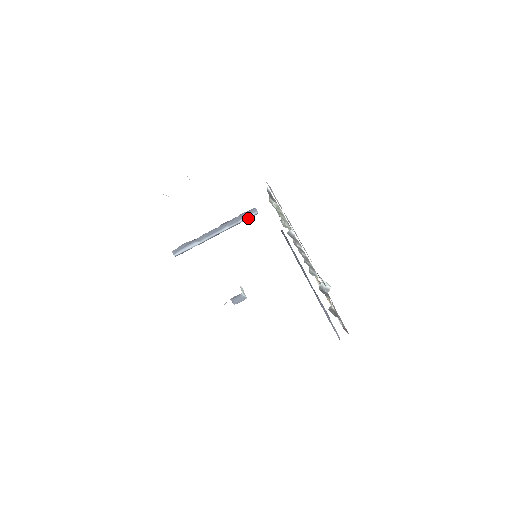
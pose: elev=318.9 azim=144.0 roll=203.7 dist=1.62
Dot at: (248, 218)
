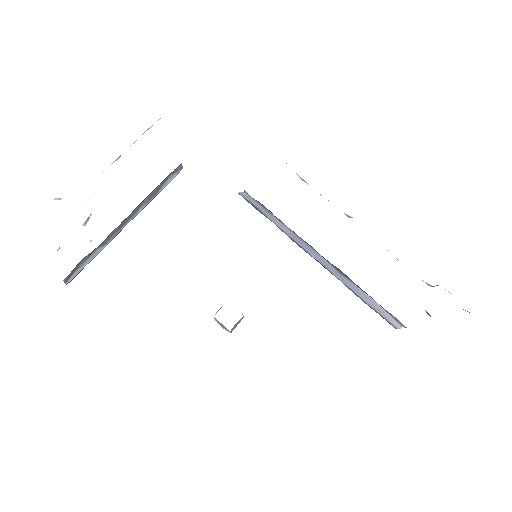
Dot at: (169, 181)
